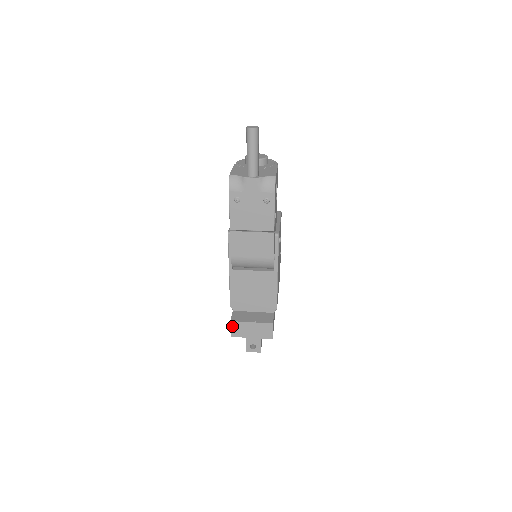
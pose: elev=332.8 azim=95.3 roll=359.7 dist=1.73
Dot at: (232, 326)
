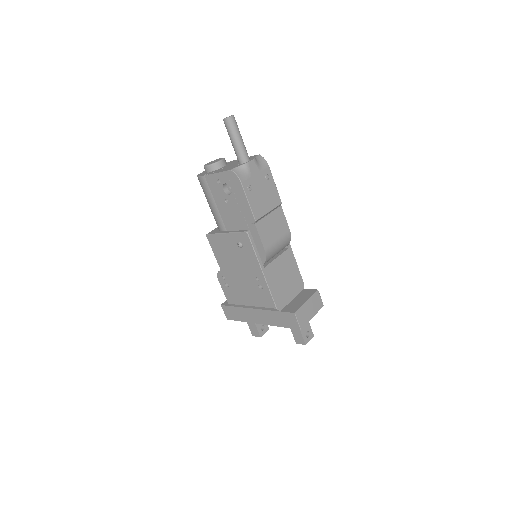
Dot at: (297, 317)
